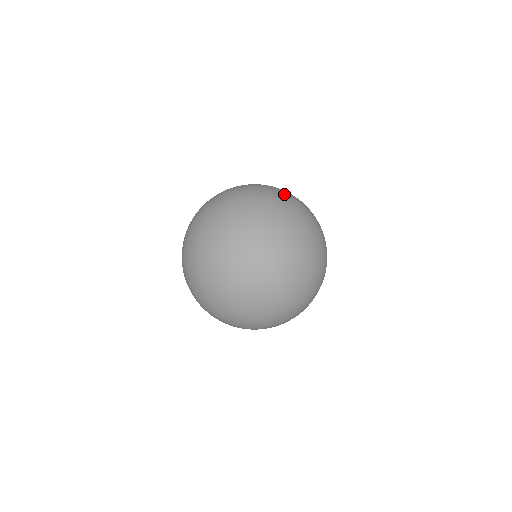
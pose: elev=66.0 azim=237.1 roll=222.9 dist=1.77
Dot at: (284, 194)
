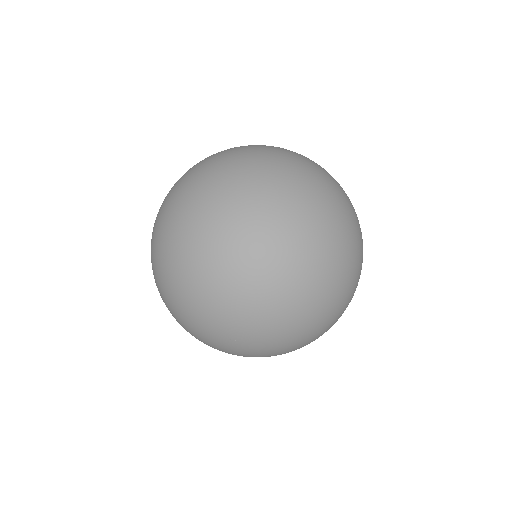
Dot at: (186, 274)
